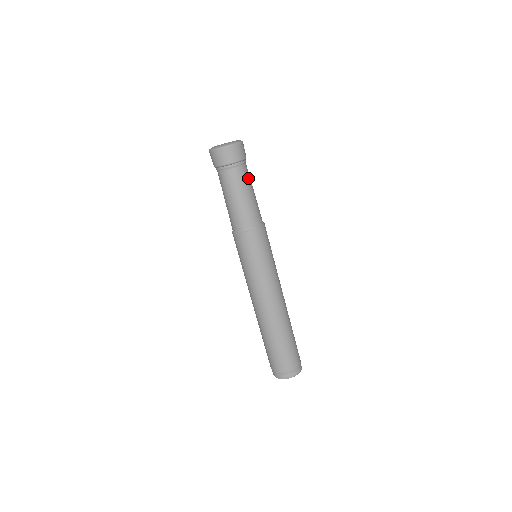
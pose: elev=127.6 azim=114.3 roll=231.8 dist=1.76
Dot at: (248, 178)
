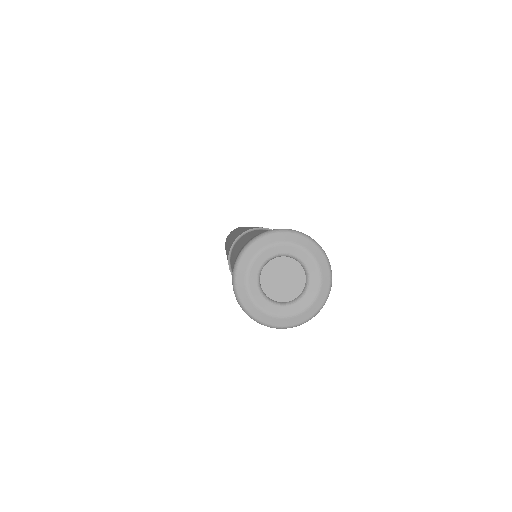
Dot at: occluded
